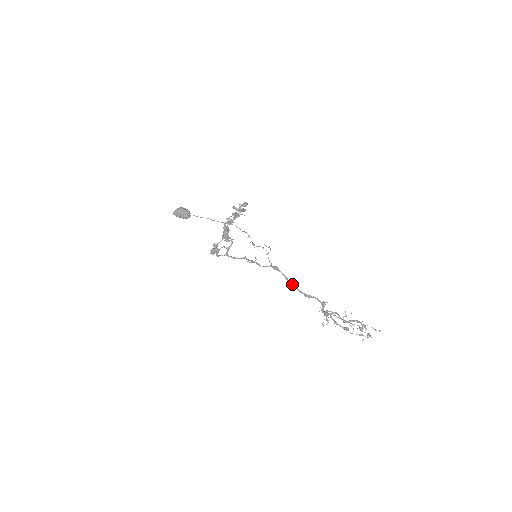
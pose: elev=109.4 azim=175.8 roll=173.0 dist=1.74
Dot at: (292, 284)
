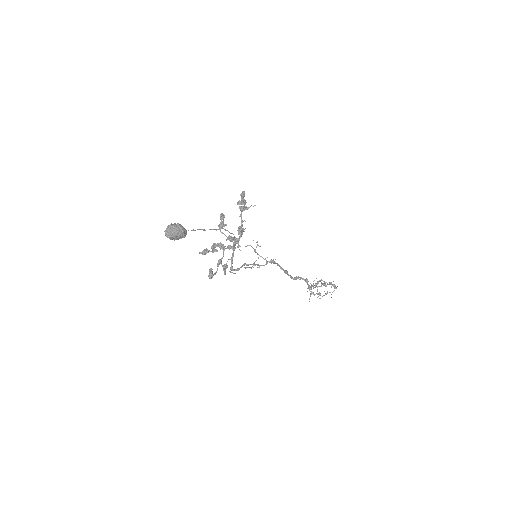
Dot at: (286, 272)
